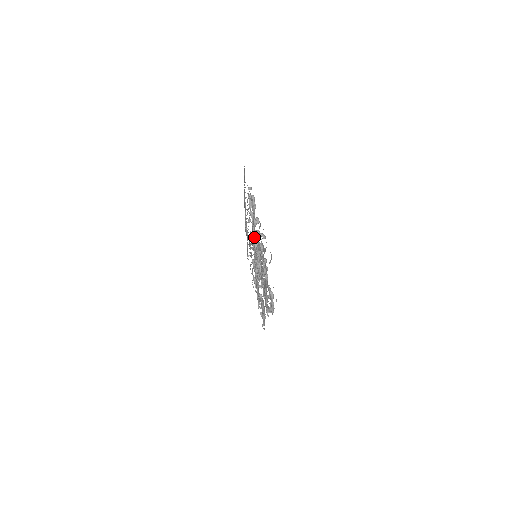
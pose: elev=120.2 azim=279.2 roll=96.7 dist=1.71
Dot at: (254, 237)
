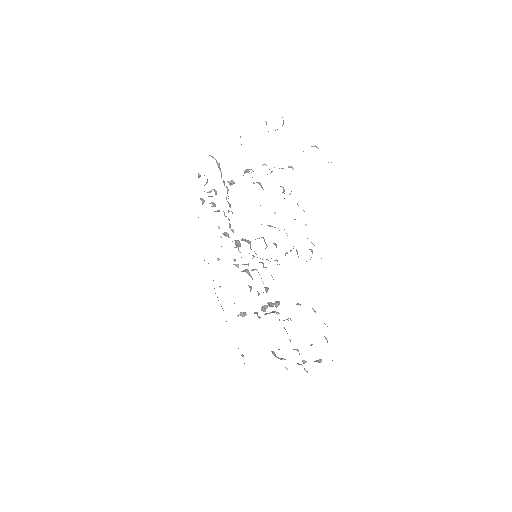
Dot at: occluded
